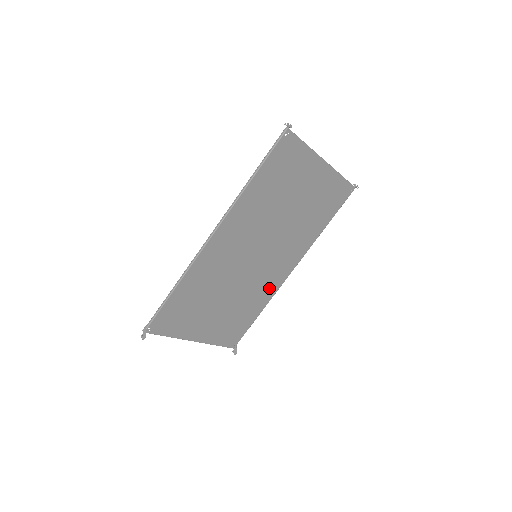
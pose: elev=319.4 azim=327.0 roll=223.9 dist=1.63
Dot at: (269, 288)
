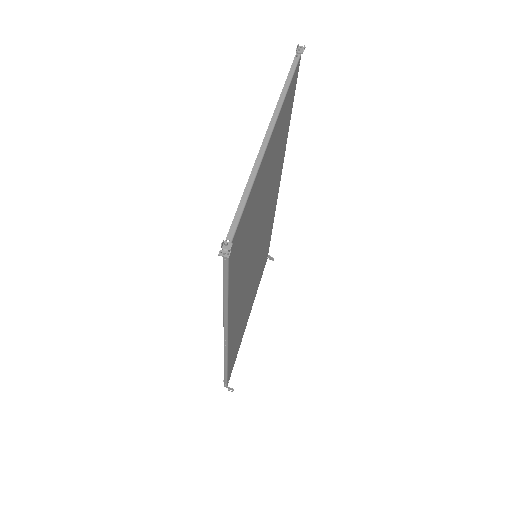
Dot at: (271, 221)
